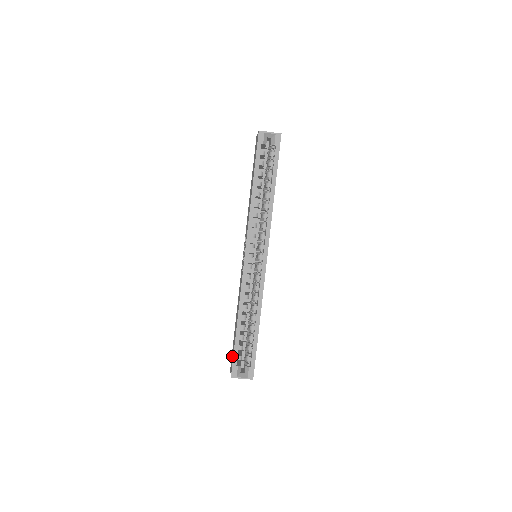
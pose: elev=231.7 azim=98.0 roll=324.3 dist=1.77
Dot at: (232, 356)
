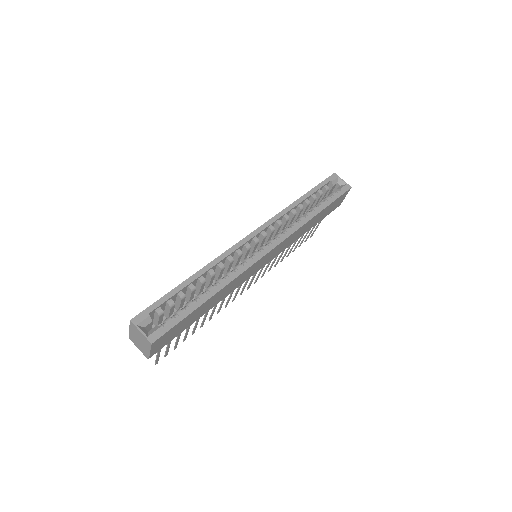
Dot at: occluded
